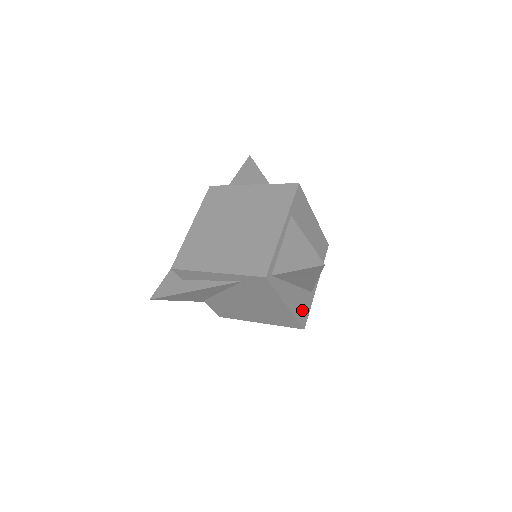
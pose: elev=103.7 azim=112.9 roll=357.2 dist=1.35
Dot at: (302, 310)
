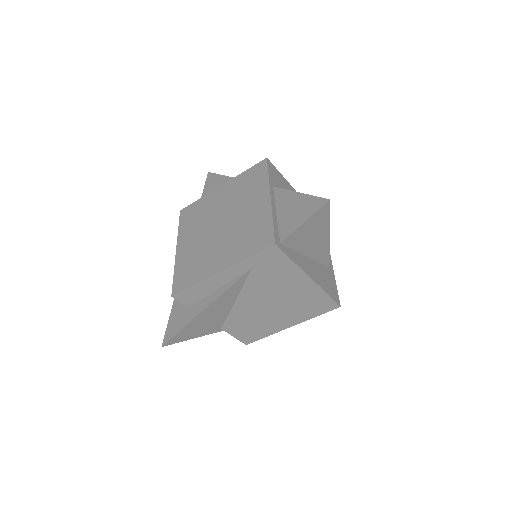
Dot at: (329, 286)
